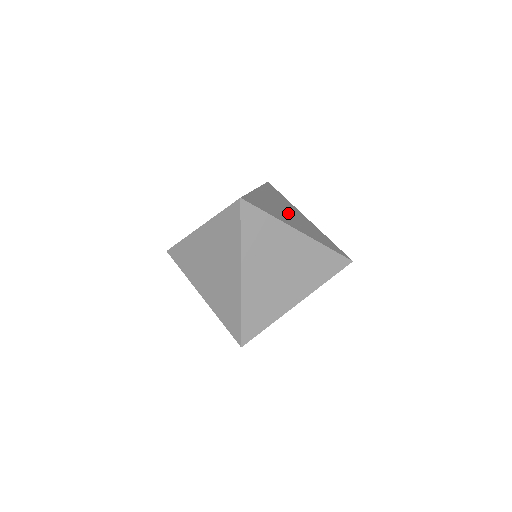
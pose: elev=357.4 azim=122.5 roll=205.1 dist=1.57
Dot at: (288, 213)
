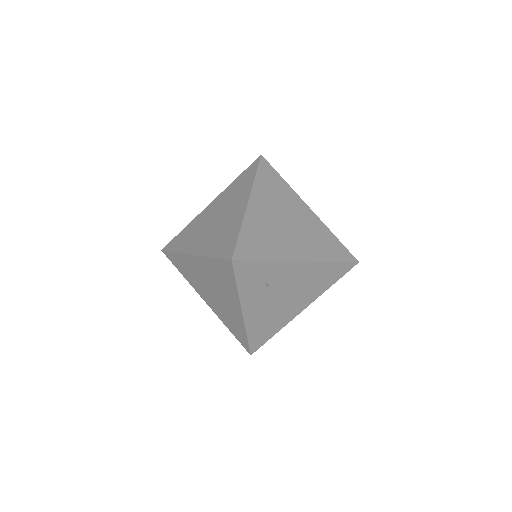
Dot at: occluded
